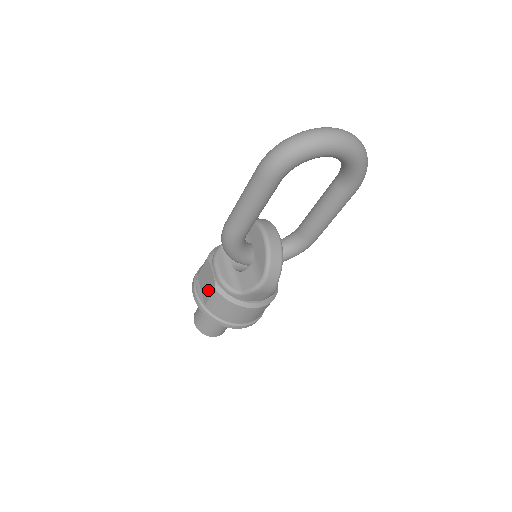
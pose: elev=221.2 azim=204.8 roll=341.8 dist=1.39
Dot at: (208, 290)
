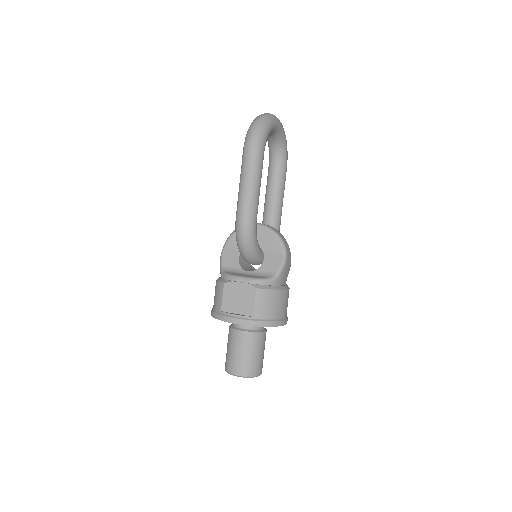
Dot at: (247, 301)
